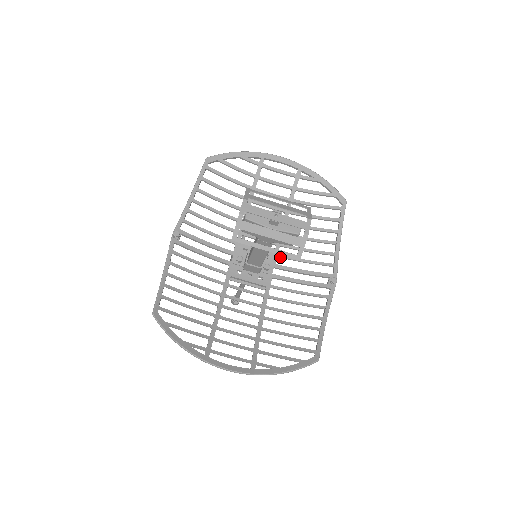
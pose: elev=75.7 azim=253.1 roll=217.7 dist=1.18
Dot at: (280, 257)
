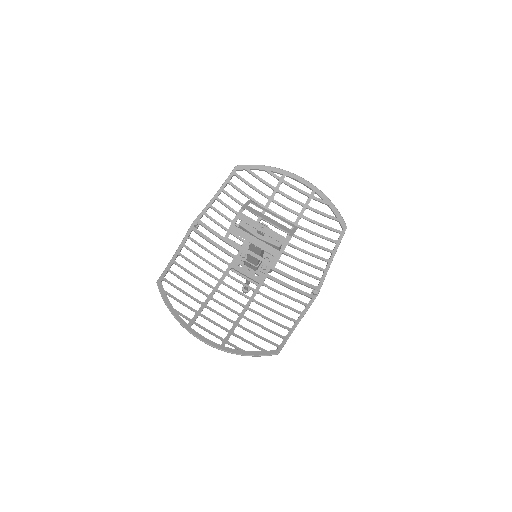
Dot at: occluded
